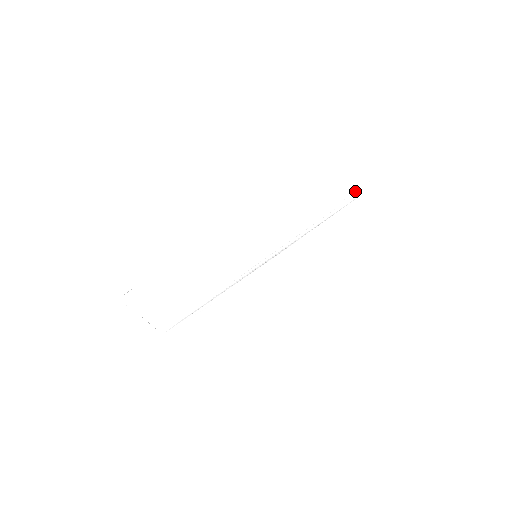
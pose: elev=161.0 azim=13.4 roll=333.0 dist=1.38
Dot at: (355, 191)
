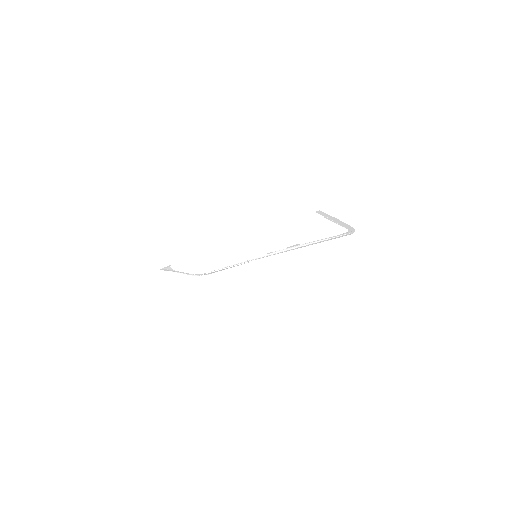
Dot at: (338, 235)
